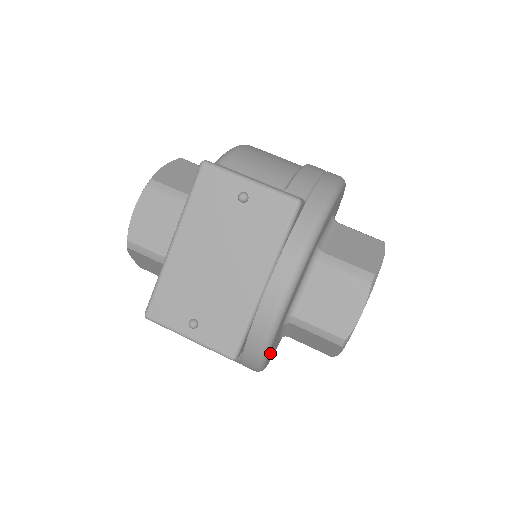
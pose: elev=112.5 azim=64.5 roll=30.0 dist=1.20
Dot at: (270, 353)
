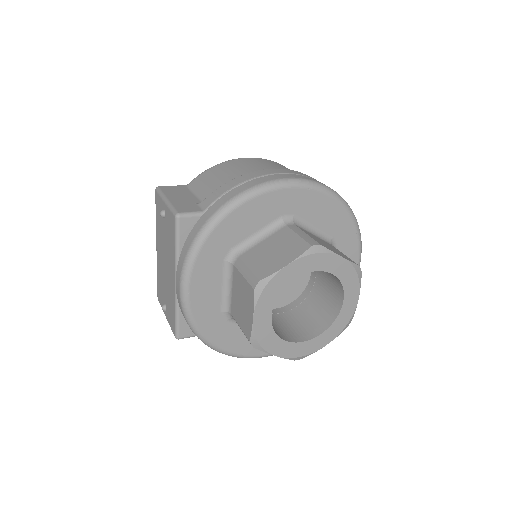
Dot at: (228, 342)
